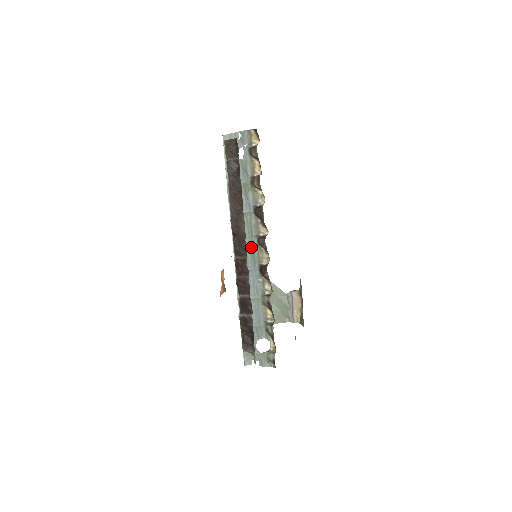
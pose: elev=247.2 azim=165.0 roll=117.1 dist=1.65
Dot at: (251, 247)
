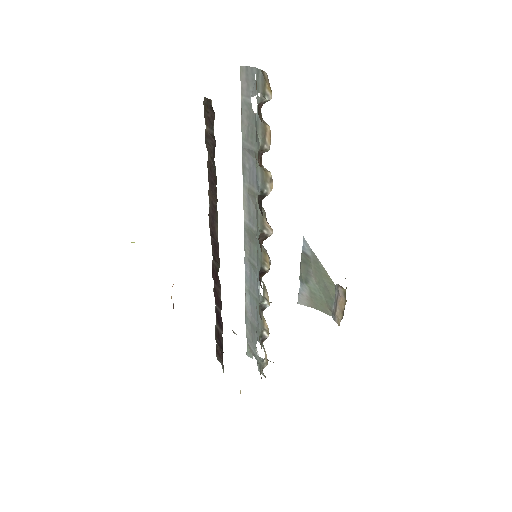
Dot at: (256, 240)
